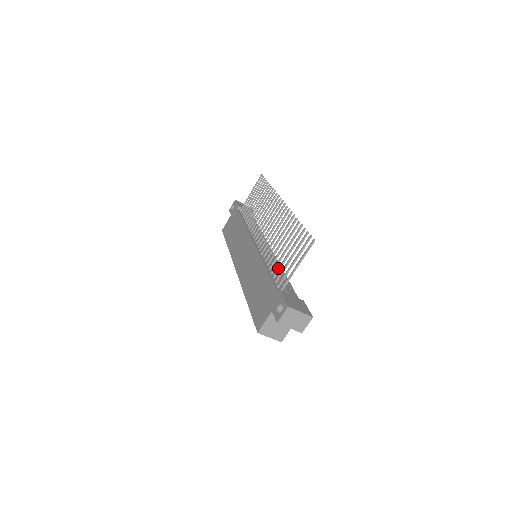
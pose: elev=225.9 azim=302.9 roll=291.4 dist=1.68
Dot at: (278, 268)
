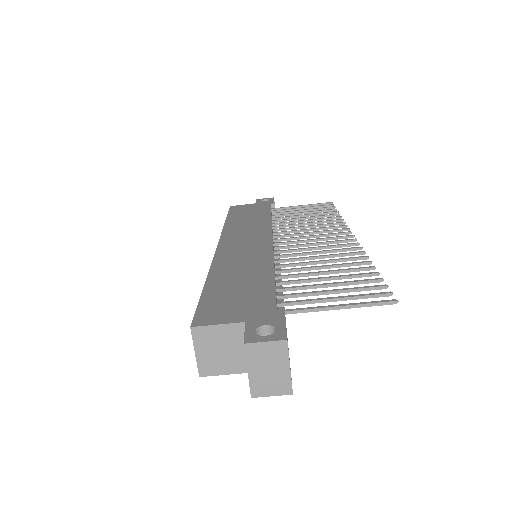
Dot at: (296, 286)
